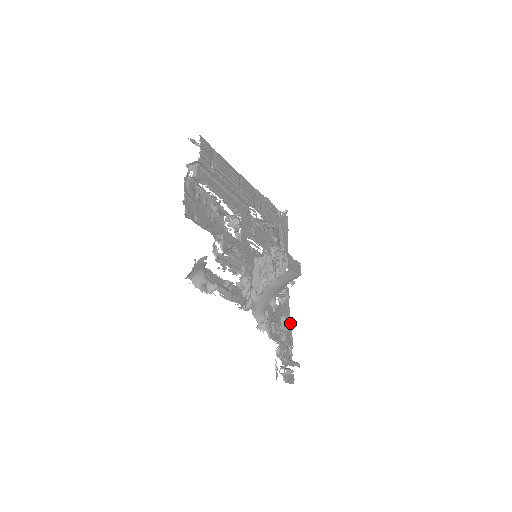
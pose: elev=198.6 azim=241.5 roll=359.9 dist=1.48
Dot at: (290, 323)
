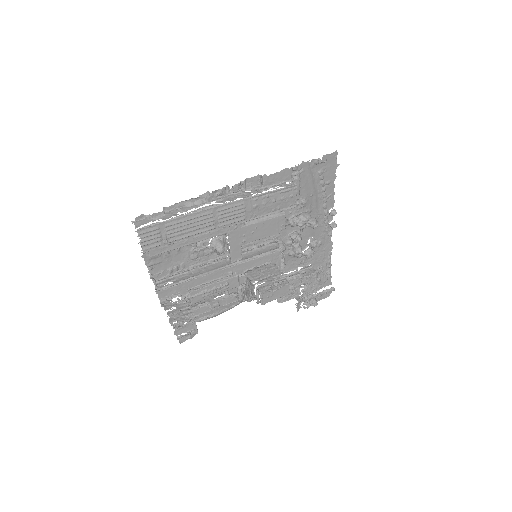
Dot at: (315, 276)
